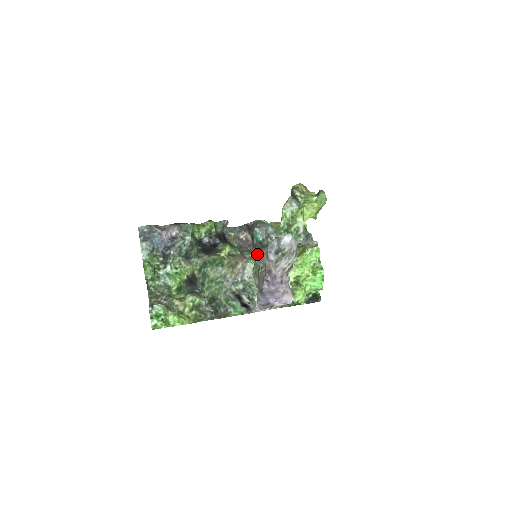
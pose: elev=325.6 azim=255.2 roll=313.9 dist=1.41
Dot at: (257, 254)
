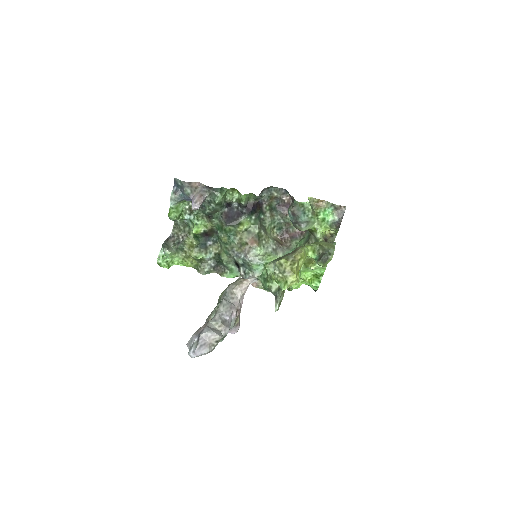
Dot at: occluded
